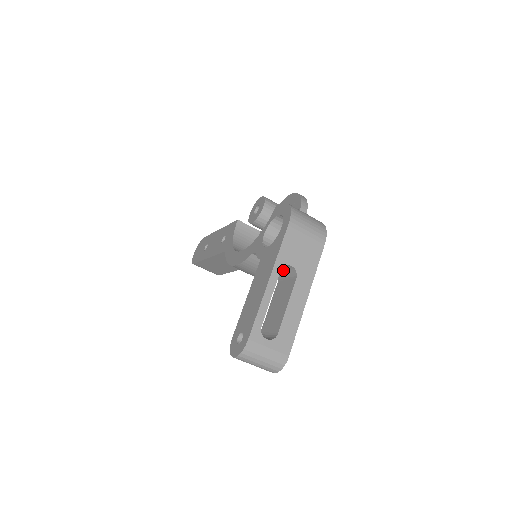
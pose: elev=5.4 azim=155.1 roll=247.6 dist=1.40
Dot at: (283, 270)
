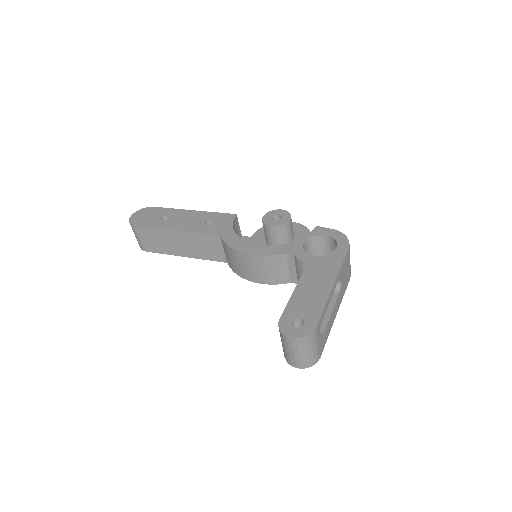
Dot at: occluded
